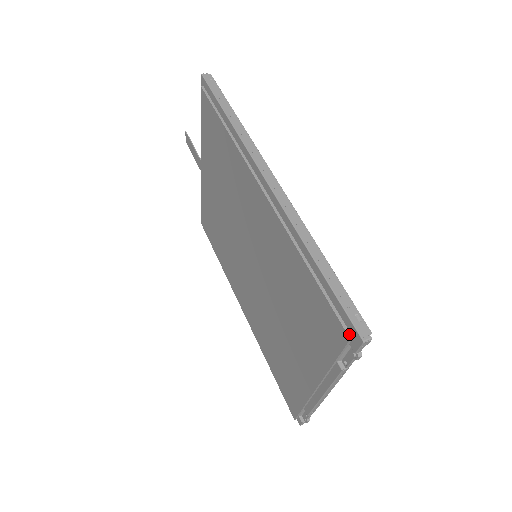
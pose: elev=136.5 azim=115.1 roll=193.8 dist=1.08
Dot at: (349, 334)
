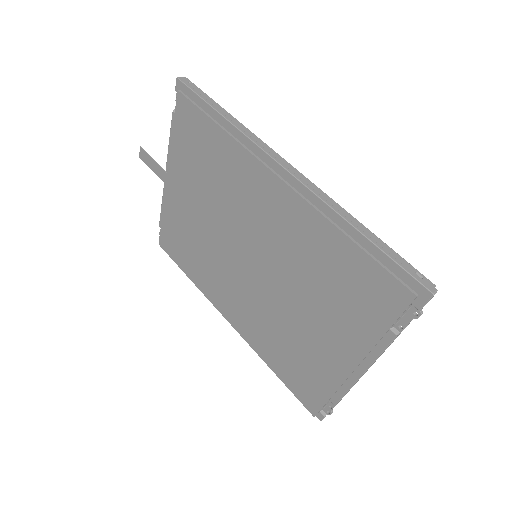
Dot at: (414, 292)
